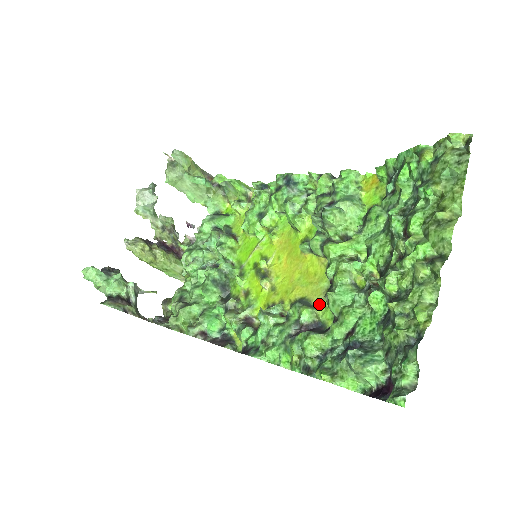
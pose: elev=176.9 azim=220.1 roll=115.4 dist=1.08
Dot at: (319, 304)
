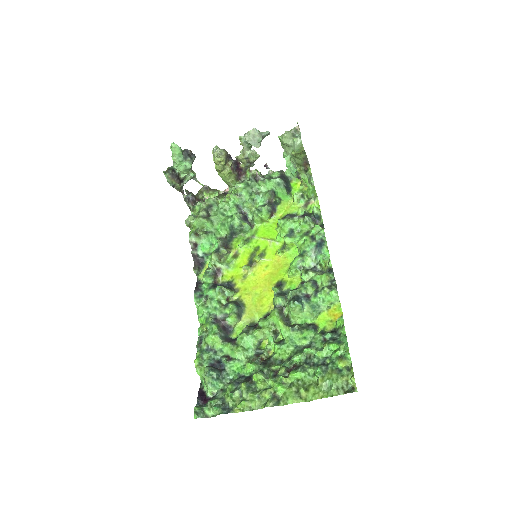
Dot at: (244, 321)
